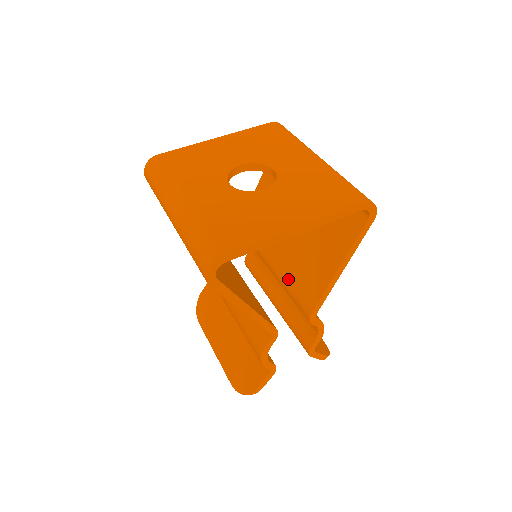
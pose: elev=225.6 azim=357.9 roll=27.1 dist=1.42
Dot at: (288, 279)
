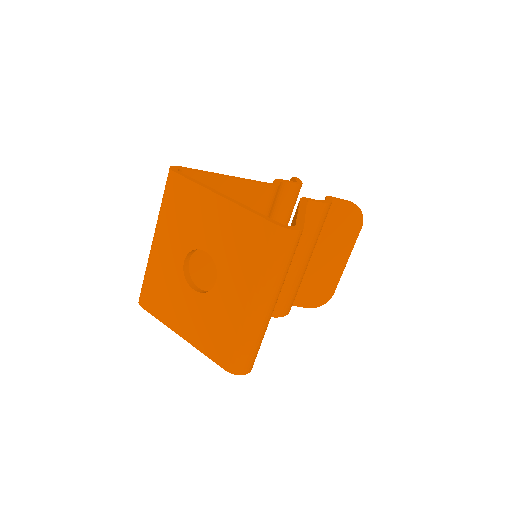
Dot at: occluded
